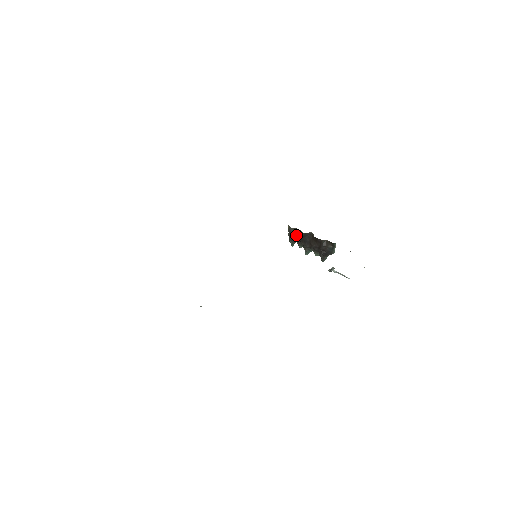
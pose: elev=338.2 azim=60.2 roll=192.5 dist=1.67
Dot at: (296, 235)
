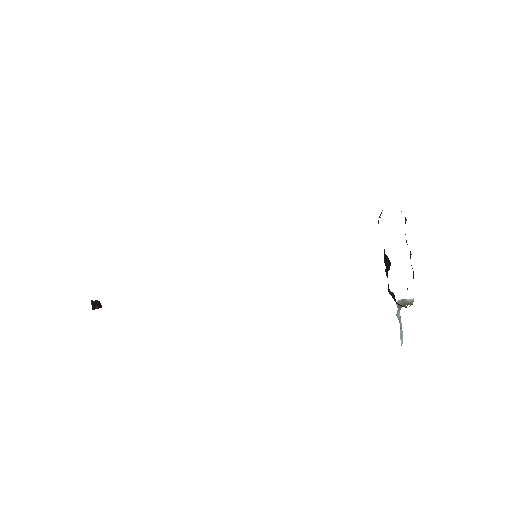
Dot at: occluded
